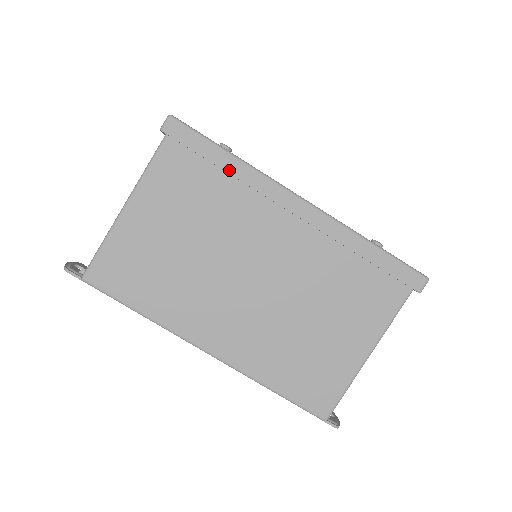
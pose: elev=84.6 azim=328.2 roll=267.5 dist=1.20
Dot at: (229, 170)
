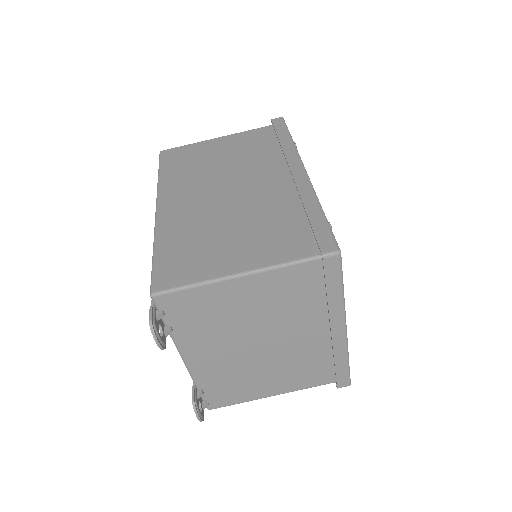
Dot at: (282, 142)
